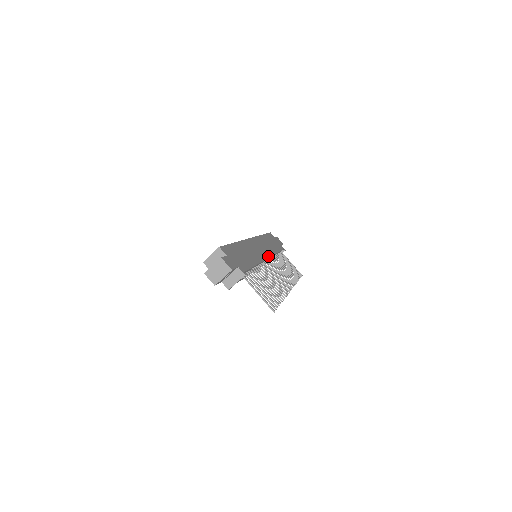
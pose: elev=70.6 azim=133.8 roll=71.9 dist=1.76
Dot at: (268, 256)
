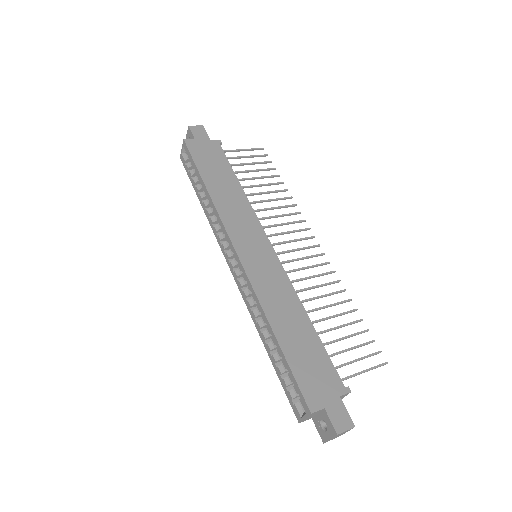
Dot at: (267, 241)
